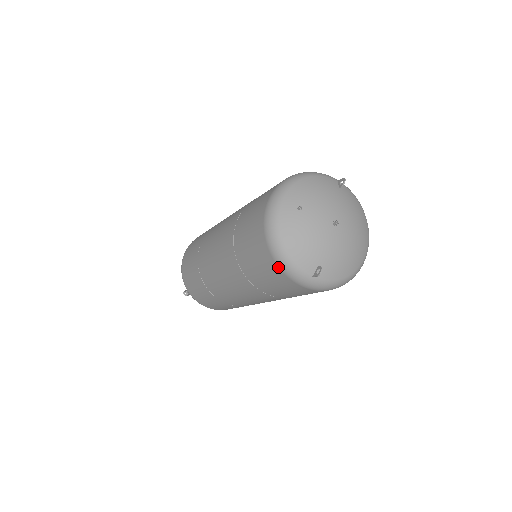
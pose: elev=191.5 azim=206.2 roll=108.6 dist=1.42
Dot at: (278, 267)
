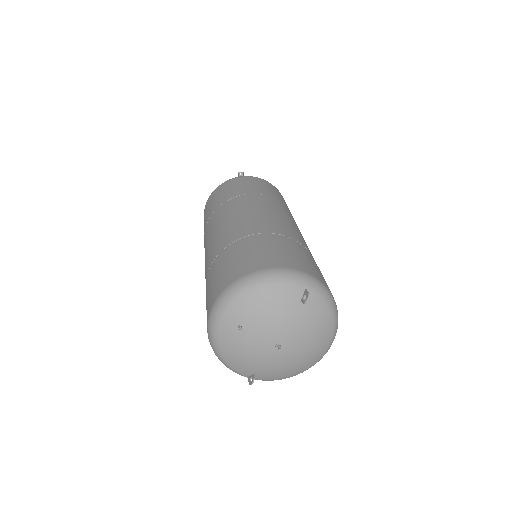
Dot at: occluded
